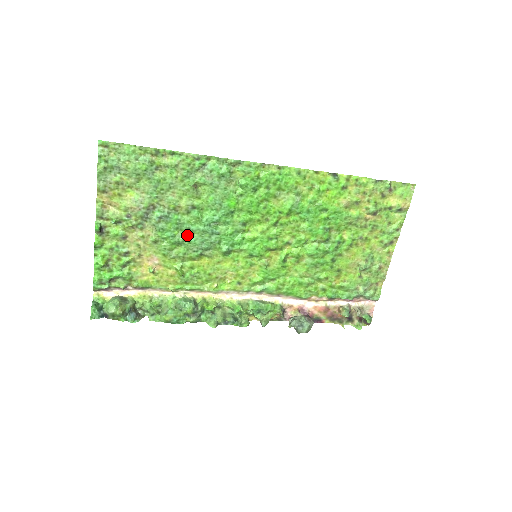
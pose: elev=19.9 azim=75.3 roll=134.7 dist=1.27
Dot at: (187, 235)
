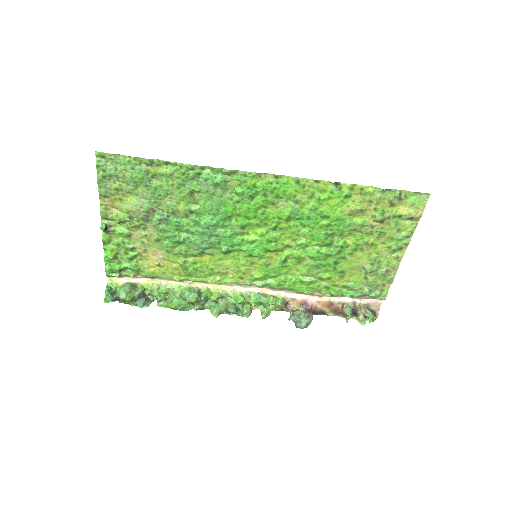
Dot at: (187, 235)
